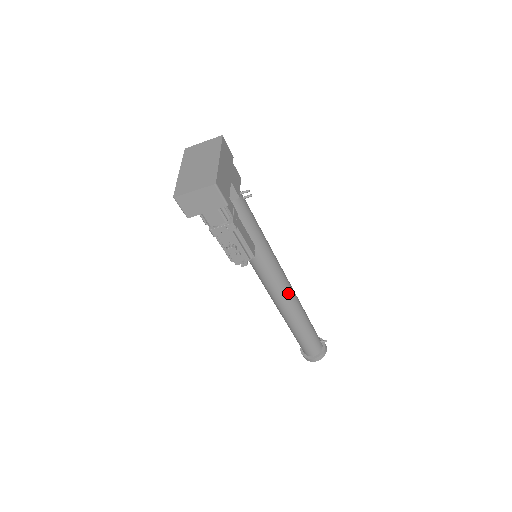
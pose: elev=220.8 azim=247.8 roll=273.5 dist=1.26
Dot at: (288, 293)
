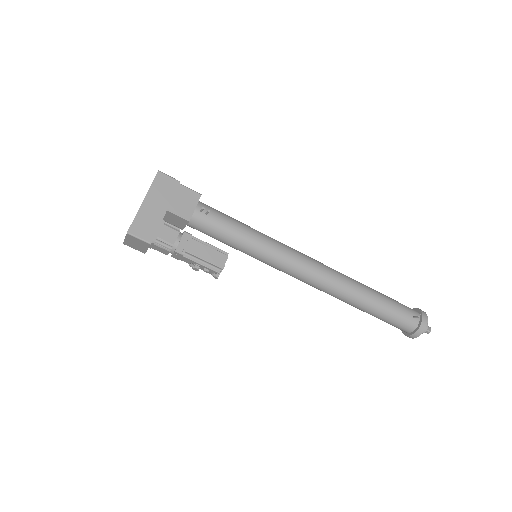
Dot at: (319, 280)
